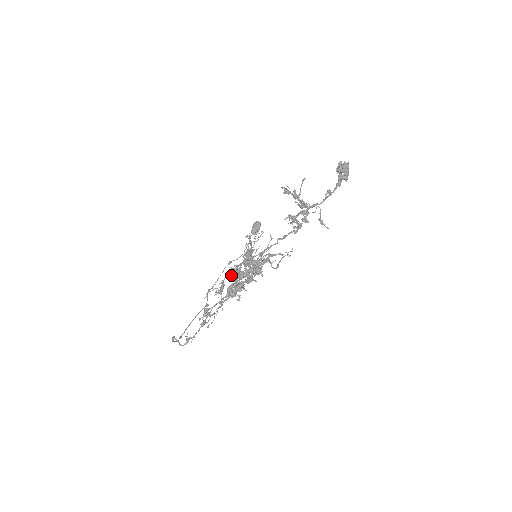
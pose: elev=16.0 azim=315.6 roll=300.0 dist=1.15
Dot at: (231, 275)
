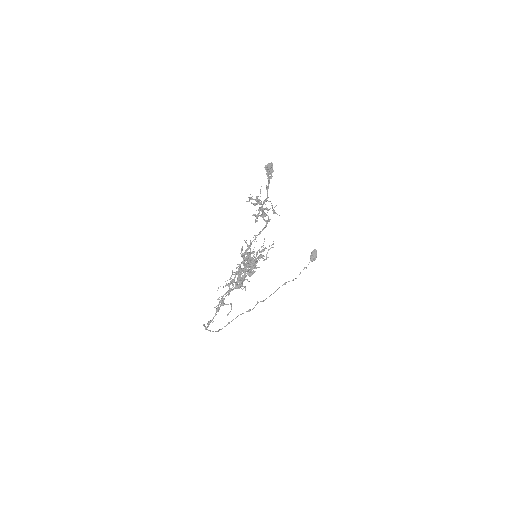
Dot at: (235, 272)
